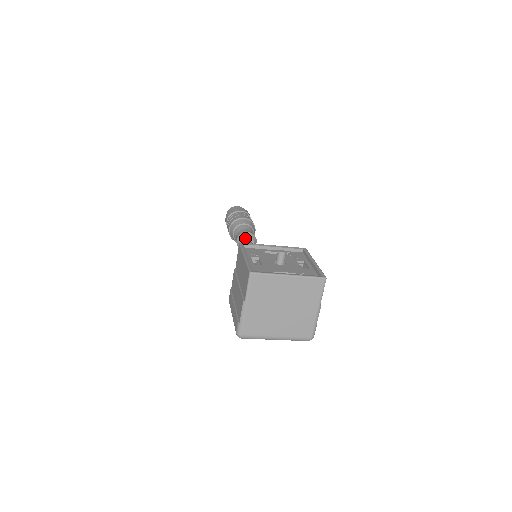
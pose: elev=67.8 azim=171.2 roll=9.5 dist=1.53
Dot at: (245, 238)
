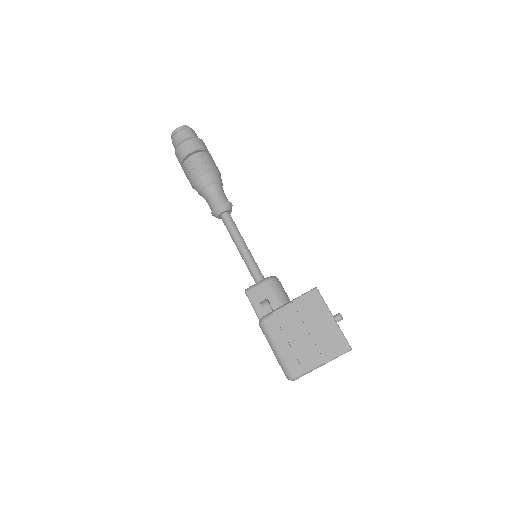
Dot at: (229, 210)
